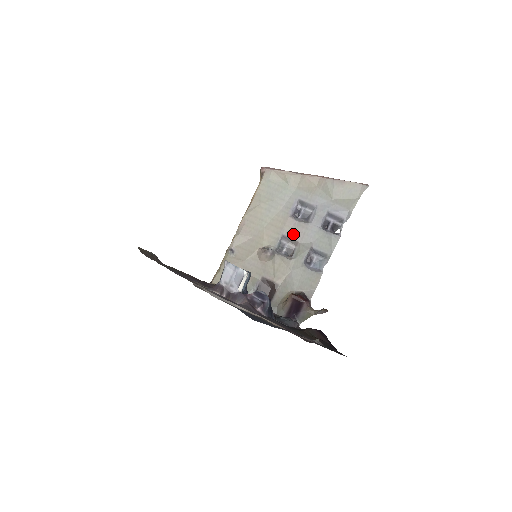
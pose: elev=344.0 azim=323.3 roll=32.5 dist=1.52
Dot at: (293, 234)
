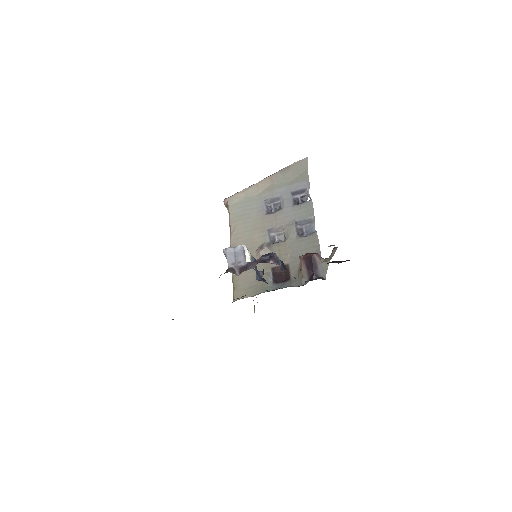
Dot at: (275, 224)
